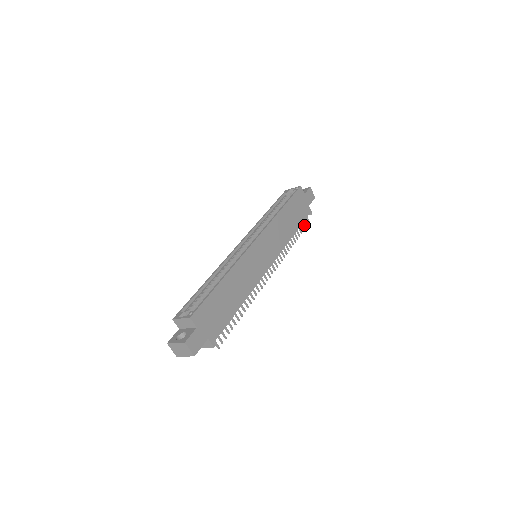
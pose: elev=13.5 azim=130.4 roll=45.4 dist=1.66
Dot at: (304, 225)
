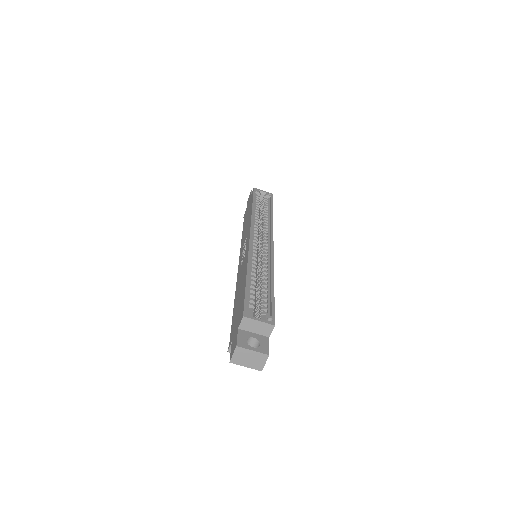
Dot at: occluded
